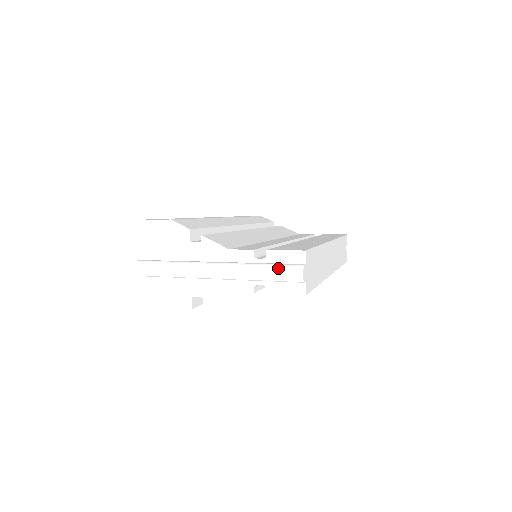
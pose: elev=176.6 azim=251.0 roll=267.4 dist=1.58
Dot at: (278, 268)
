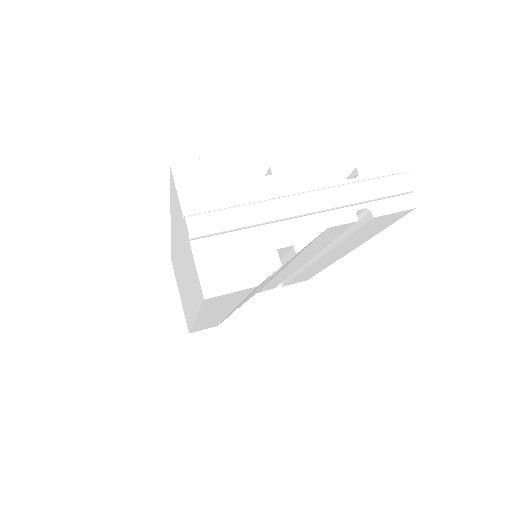
Dot at: (384, 178)
